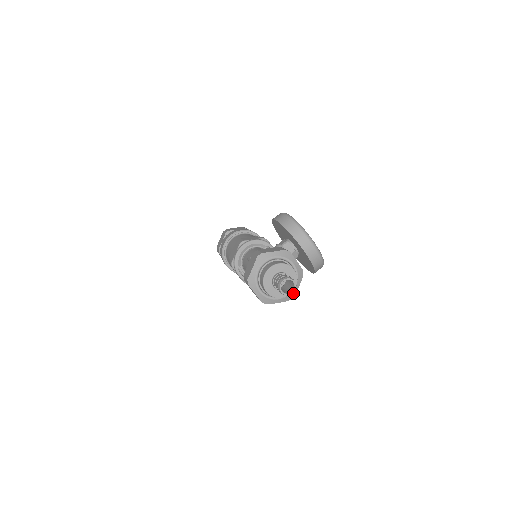
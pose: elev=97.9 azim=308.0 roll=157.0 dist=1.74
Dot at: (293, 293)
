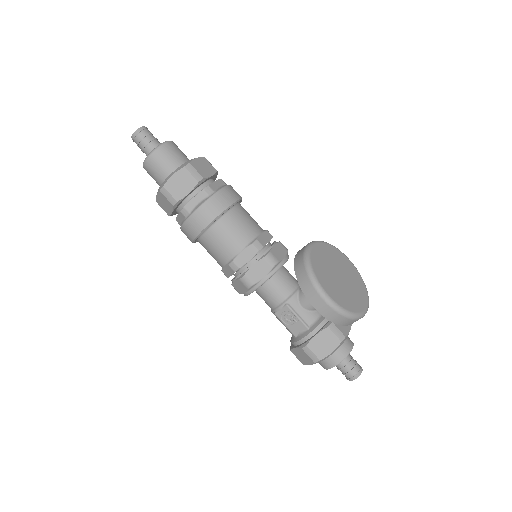
Dot at: occluded
